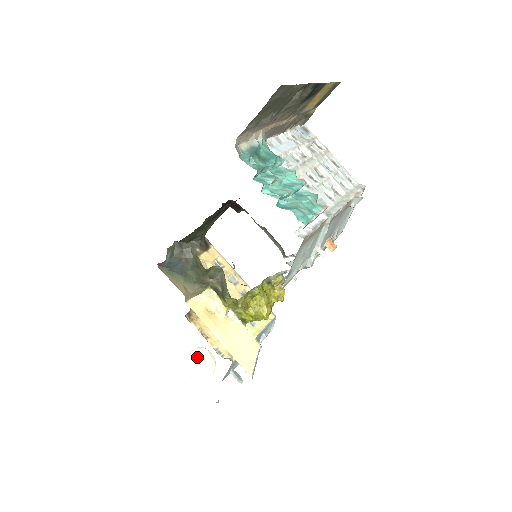
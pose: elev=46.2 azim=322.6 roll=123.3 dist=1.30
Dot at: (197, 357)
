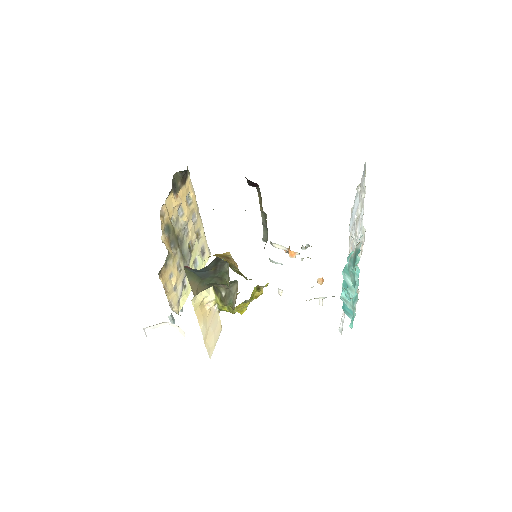
Dot at: (163, 323)
